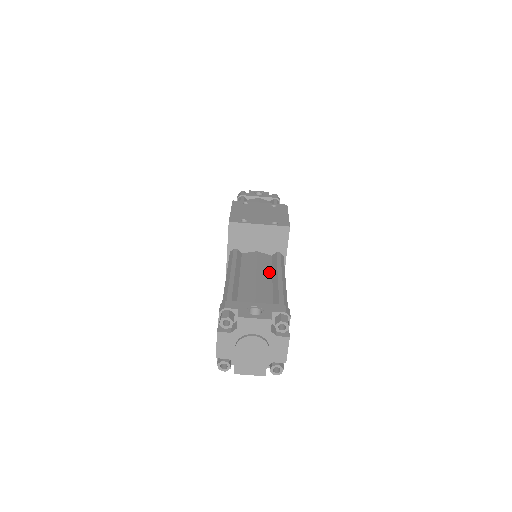
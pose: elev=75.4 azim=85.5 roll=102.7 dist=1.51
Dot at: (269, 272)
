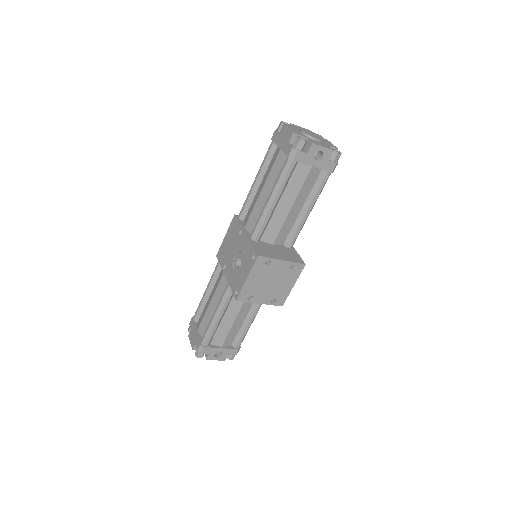
Dot at: (248, 310)
